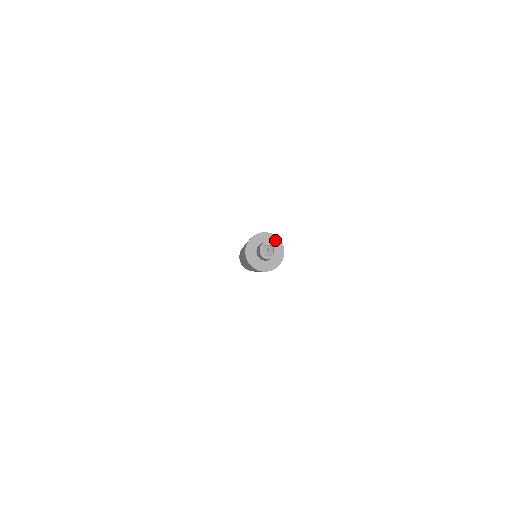
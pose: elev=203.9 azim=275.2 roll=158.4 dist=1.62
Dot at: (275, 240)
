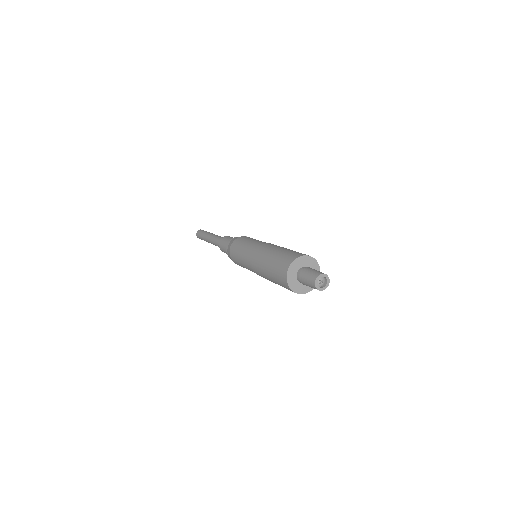
Dot at: occluded
